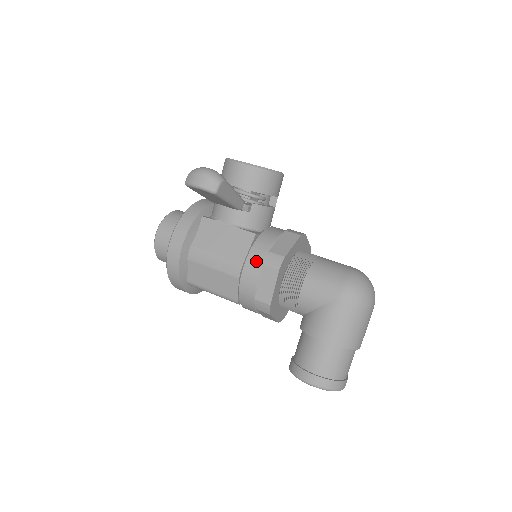
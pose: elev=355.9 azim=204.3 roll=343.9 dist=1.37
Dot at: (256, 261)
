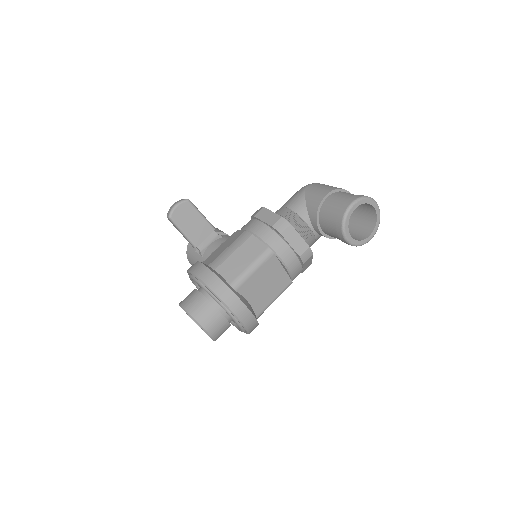
Dot at: (250, 222)
